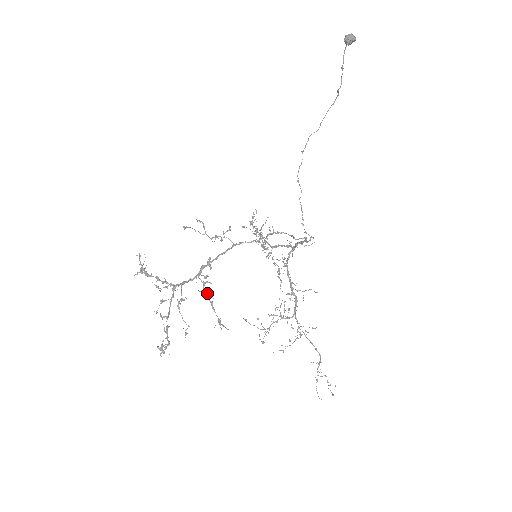
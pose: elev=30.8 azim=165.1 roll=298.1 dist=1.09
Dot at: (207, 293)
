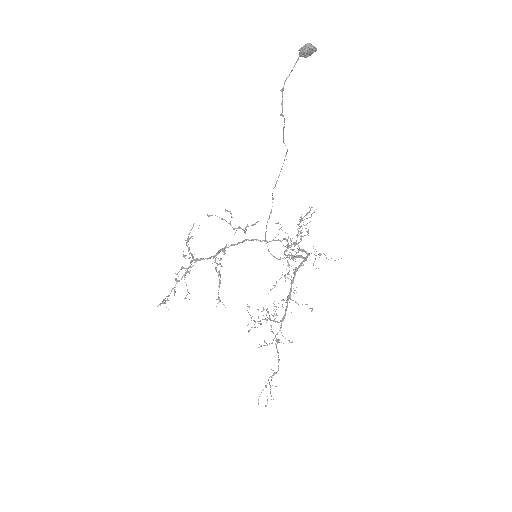
Dot at: (219, 273)
